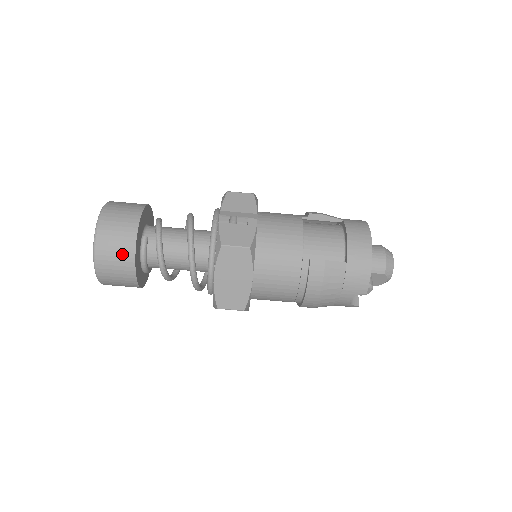
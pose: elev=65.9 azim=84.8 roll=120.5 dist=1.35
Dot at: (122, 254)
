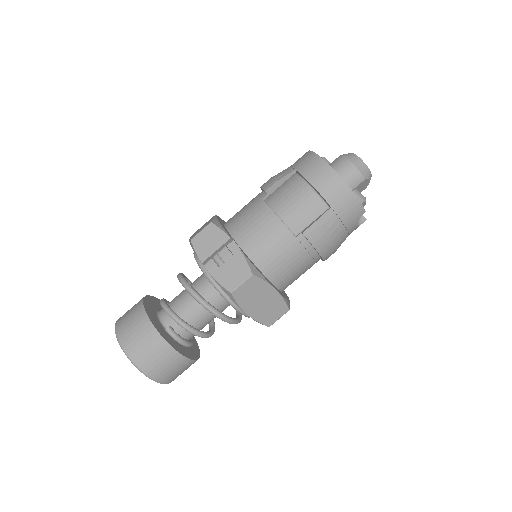
Dot at: (167, 359)
